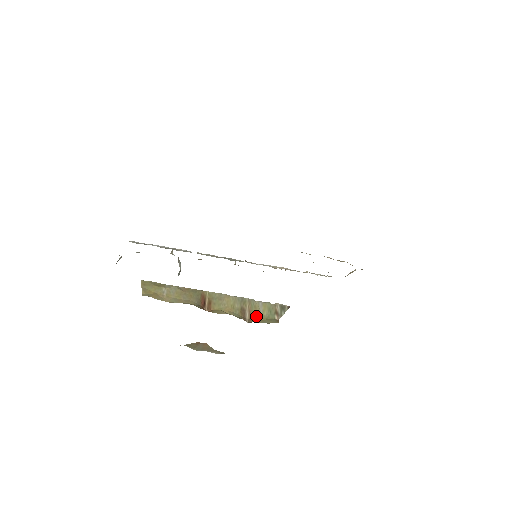
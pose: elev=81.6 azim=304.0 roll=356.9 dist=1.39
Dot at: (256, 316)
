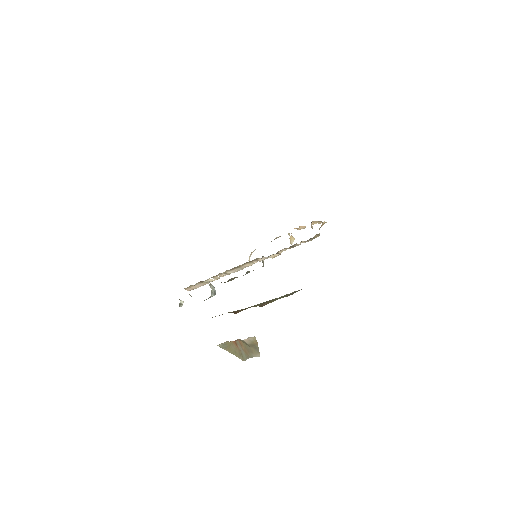
Dot at: (271, 302)
